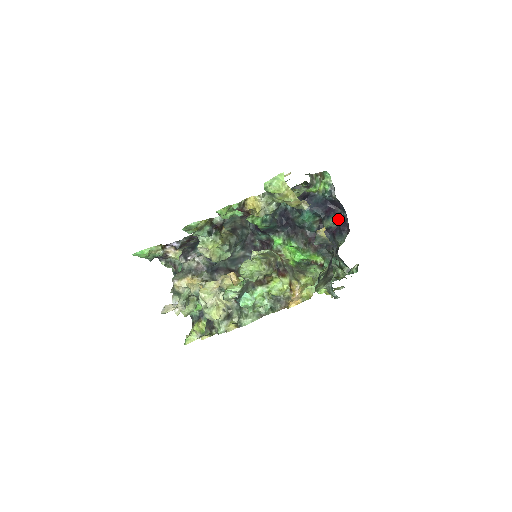
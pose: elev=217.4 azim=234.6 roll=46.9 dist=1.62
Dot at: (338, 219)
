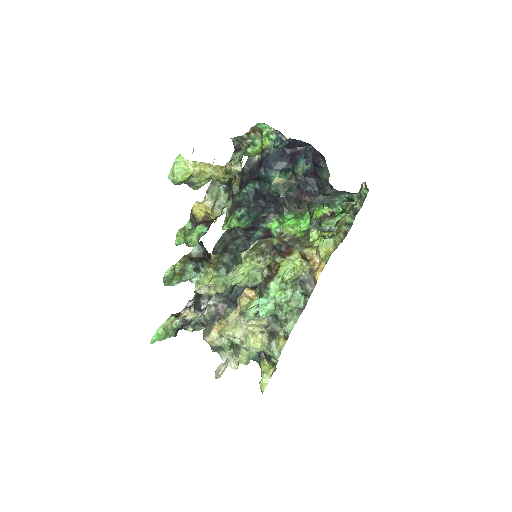
Dot at: (308, 157)
